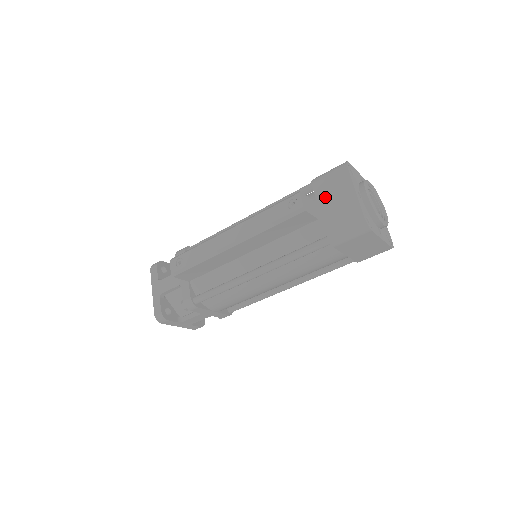
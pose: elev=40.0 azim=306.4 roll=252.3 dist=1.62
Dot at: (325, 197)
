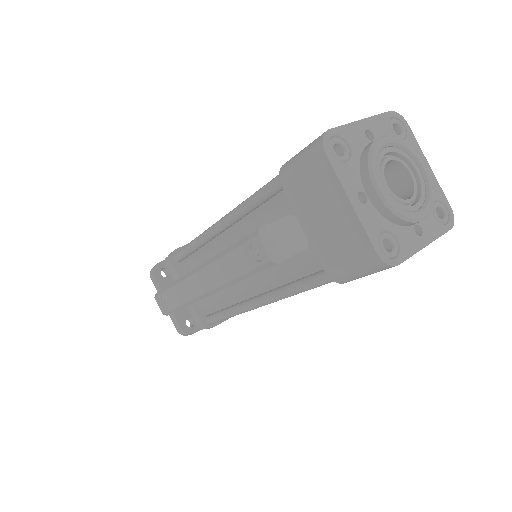
Dot at: (307, 209)
